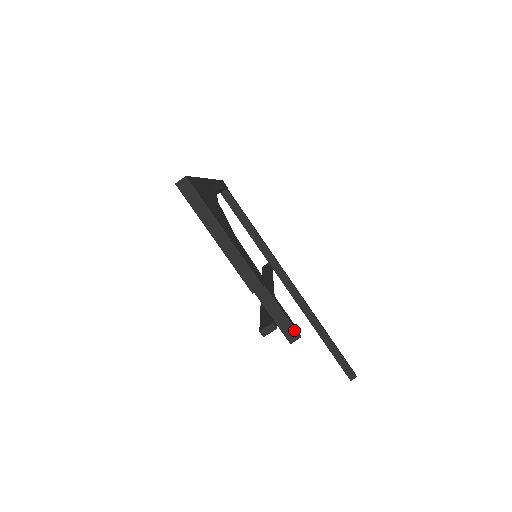
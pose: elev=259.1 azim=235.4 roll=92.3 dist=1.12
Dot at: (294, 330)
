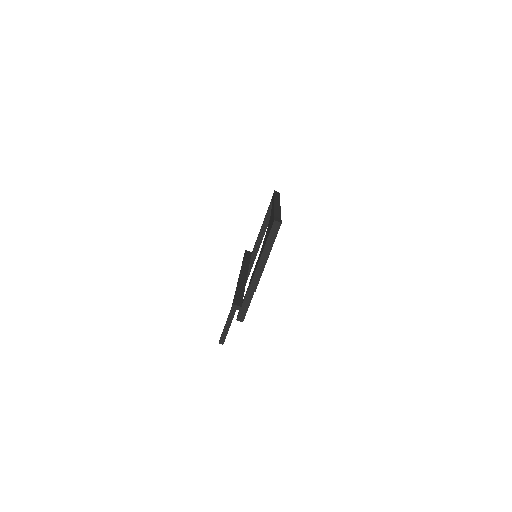
Dot at: (244, 317)
